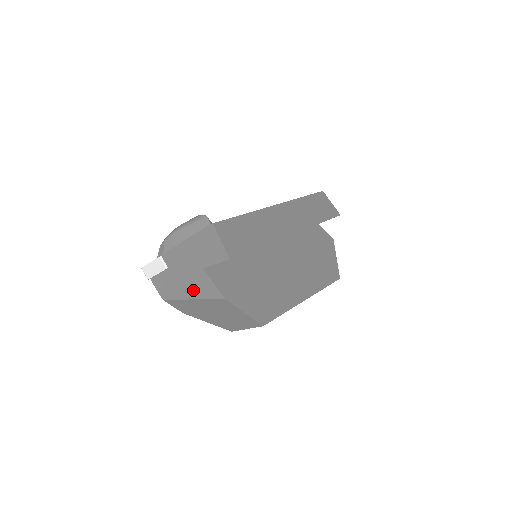
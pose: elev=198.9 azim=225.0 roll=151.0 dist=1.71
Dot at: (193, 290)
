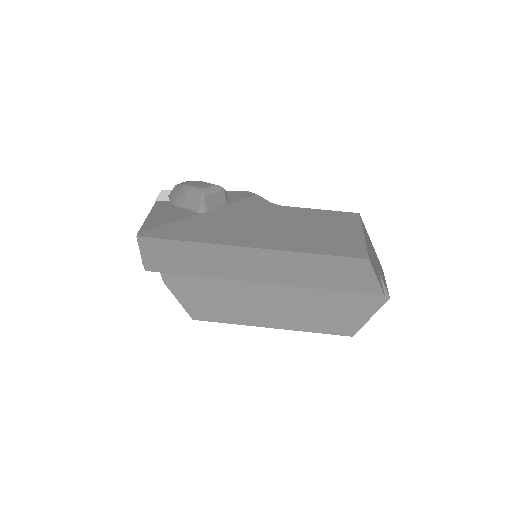
Dot at: occluded
